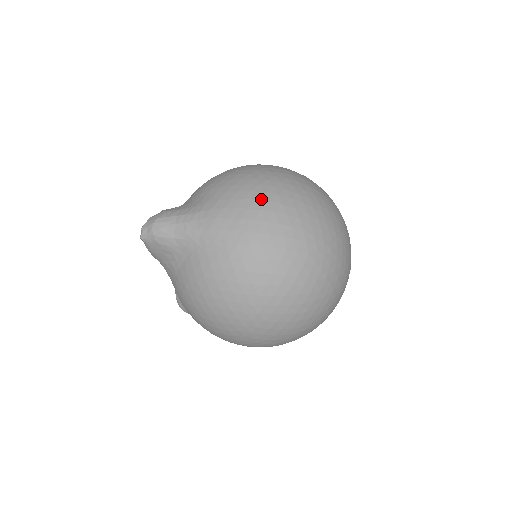
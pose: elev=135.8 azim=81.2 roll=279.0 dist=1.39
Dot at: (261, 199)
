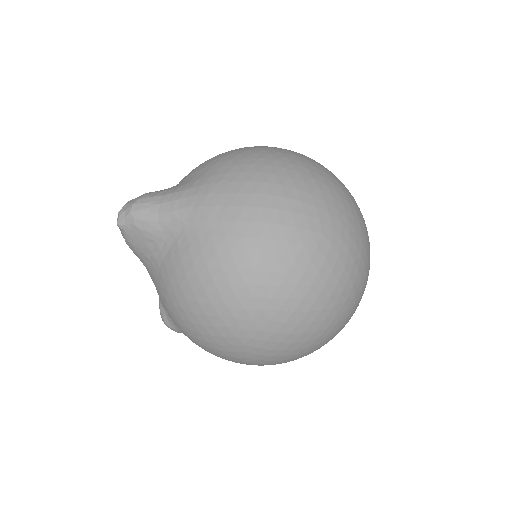
Dot at: (263, 171)
